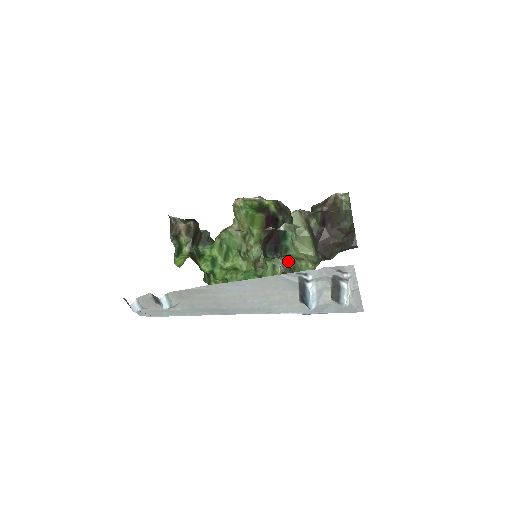
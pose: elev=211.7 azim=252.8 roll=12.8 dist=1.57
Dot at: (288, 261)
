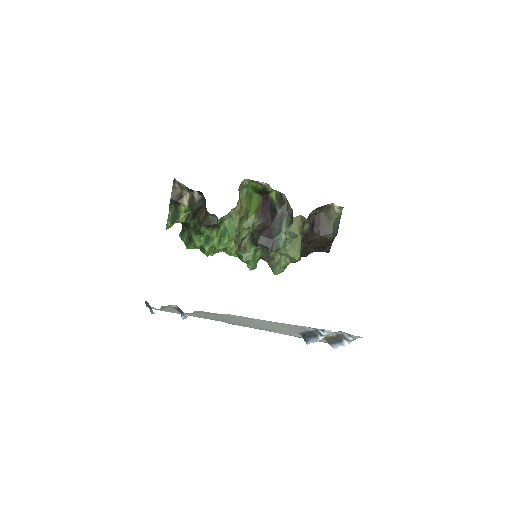
Dot at: occluded
